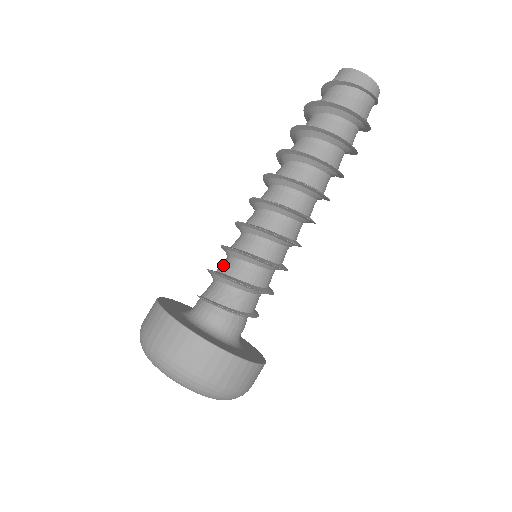
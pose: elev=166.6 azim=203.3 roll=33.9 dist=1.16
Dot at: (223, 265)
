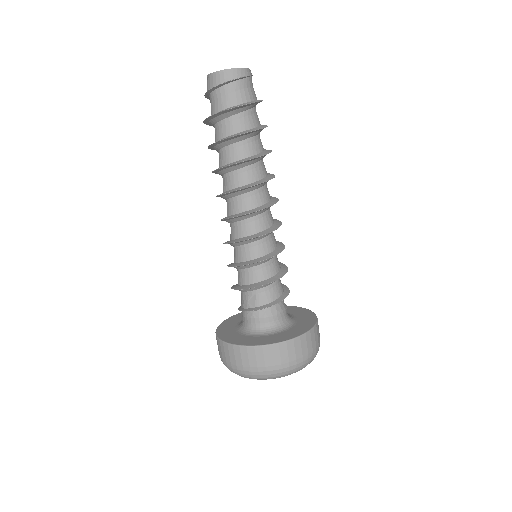
Dot at: occluded
